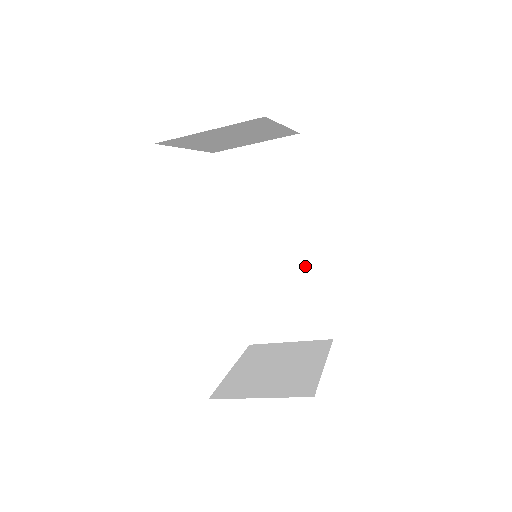
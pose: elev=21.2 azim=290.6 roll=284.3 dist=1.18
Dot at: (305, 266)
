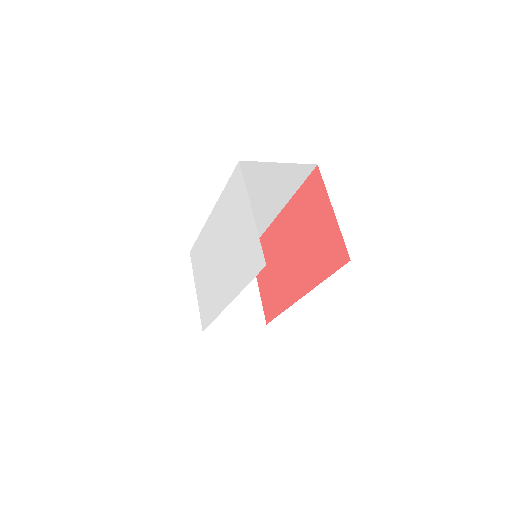
Dot at: (260, 223)
